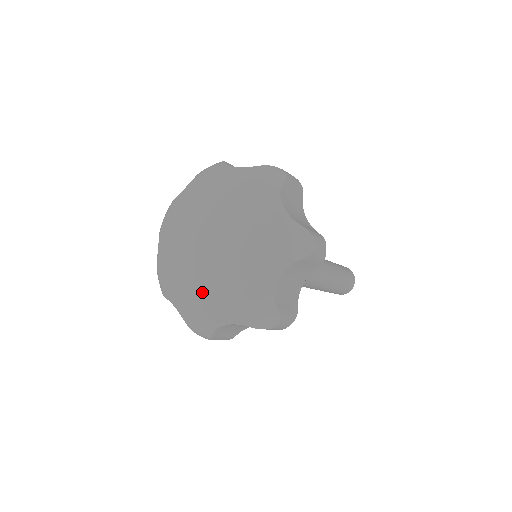
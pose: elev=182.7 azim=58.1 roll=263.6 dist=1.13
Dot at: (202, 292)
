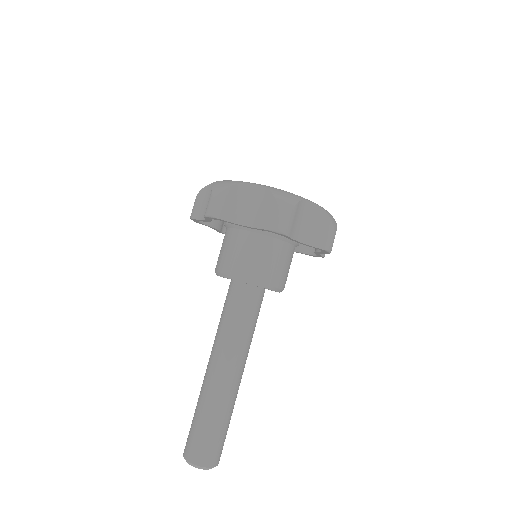
Dot at: occluded
